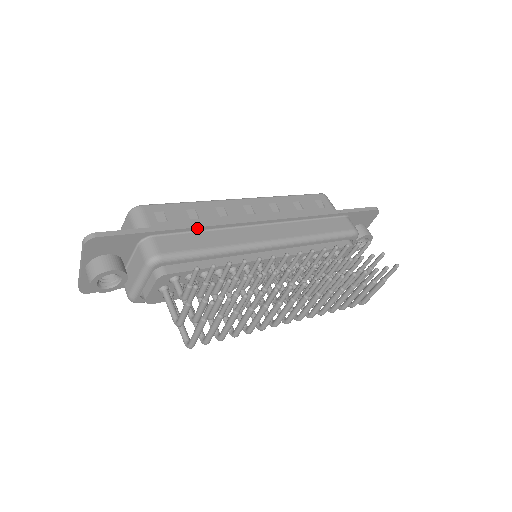
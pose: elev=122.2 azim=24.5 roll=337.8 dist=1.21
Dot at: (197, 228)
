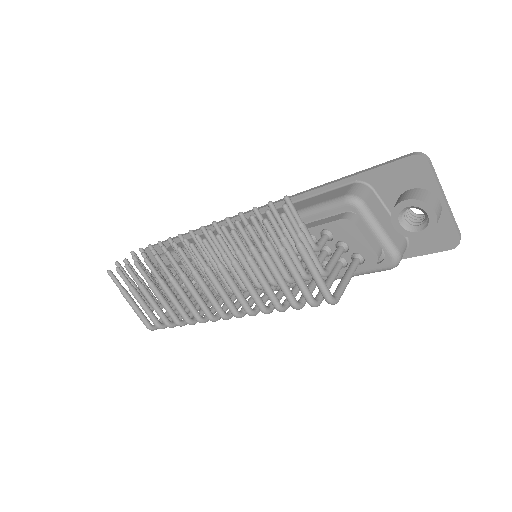
Dot at: (195, 233)
